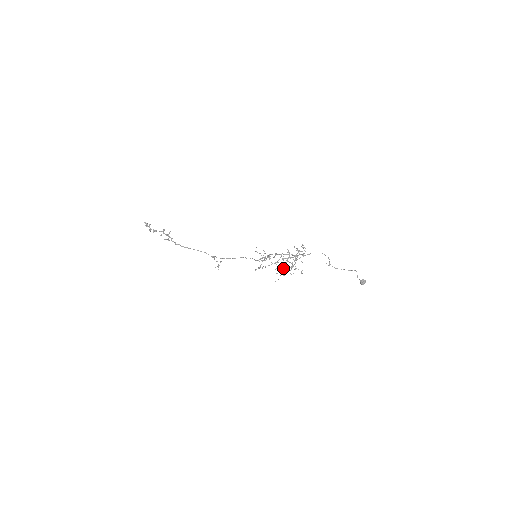
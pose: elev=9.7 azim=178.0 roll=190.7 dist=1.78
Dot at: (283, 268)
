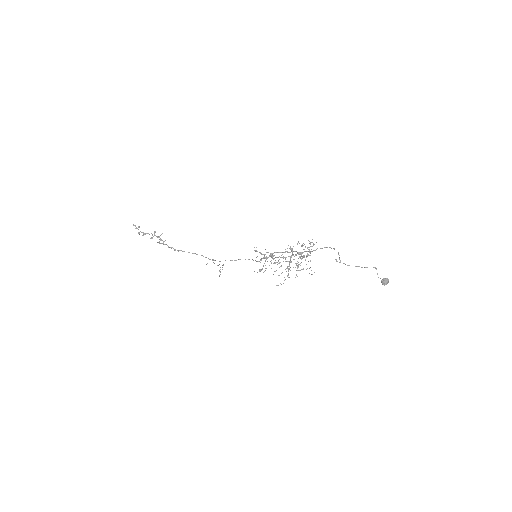
Dot at: occluded
